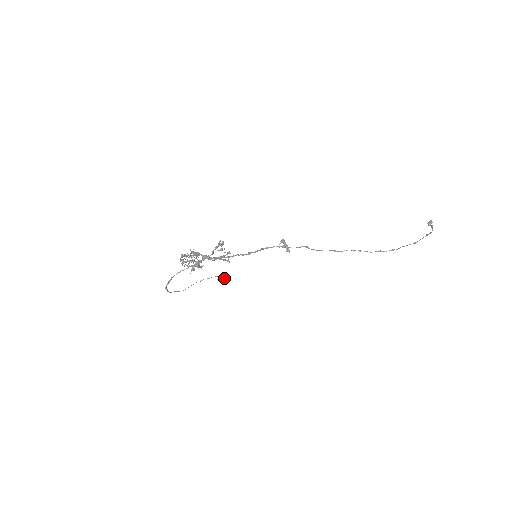
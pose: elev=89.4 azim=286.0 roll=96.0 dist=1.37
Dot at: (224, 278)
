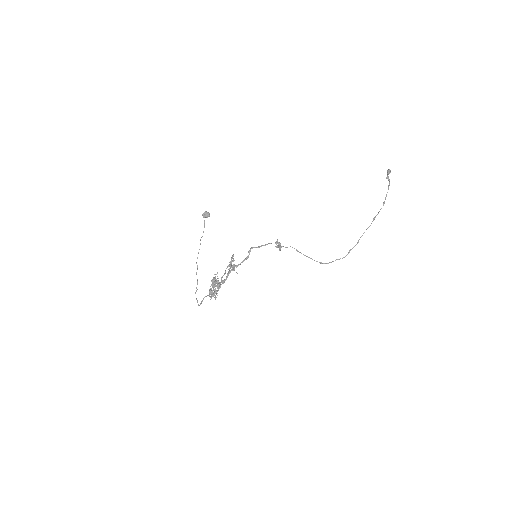
Dot at: (209, 216)
